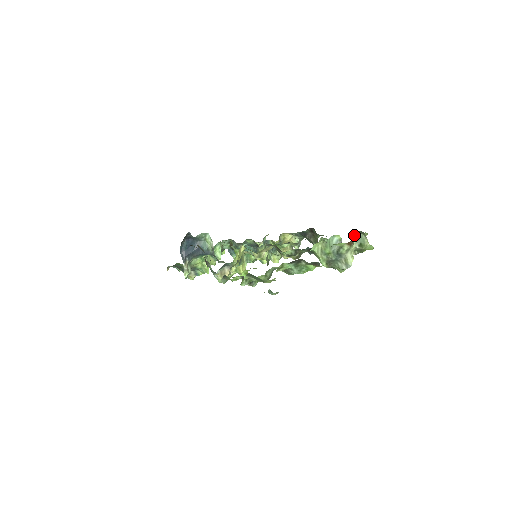
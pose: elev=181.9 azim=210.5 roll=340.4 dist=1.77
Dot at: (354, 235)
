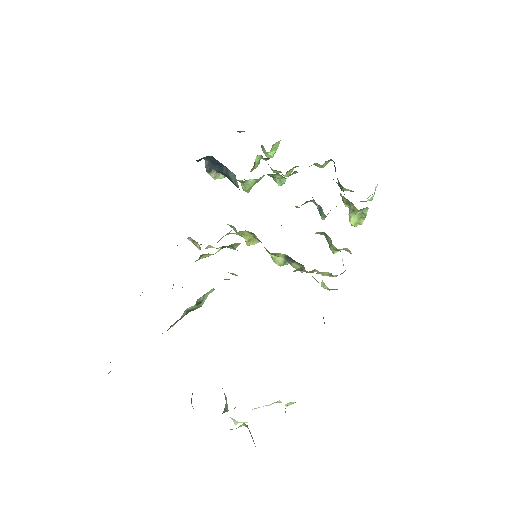
Dot at: (247, 425)
